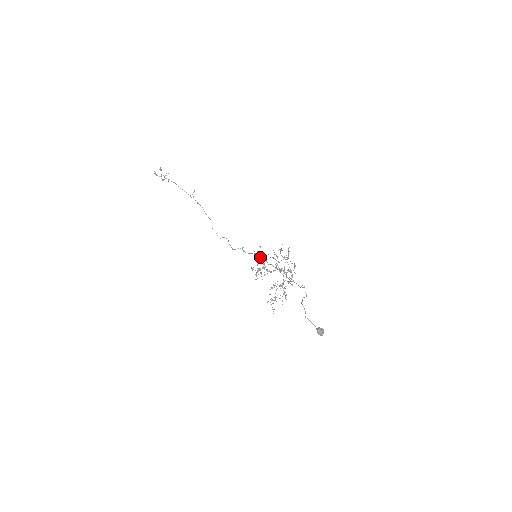
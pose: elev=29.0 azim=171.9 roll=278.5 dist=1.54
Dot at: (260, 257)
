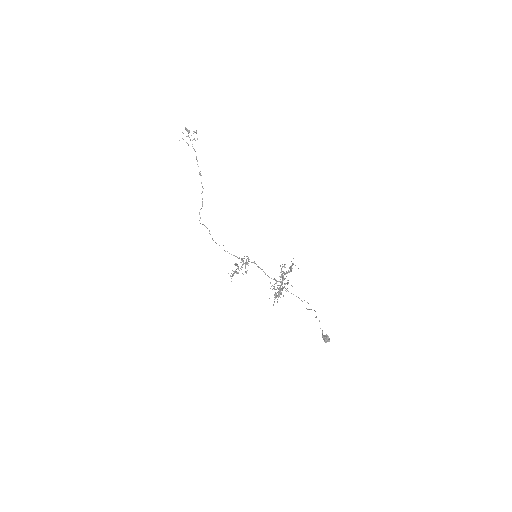
Dot at: occluded
